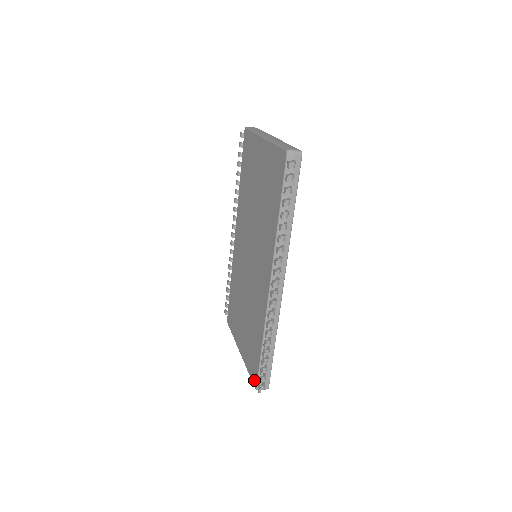
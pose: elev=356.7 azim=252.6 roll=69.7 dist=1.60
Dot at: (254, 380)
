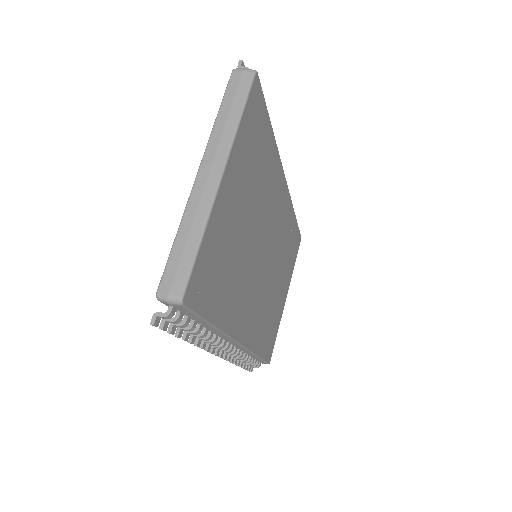
Dot at: occluded
